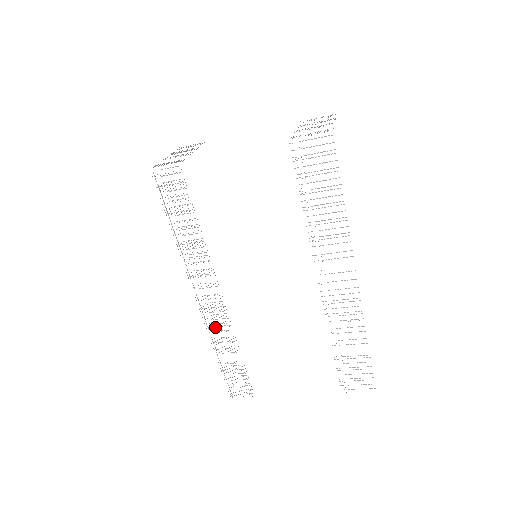
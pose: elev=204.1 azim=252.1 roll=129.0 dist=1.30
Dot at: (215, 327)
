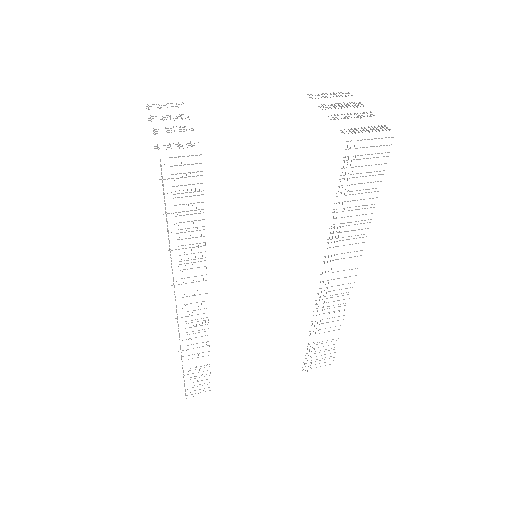
Dot at: occluded
